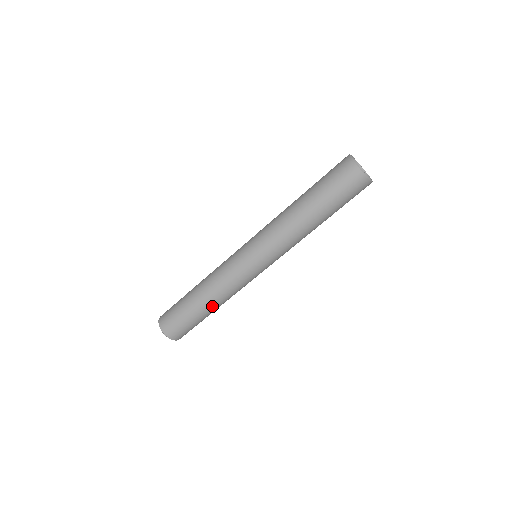
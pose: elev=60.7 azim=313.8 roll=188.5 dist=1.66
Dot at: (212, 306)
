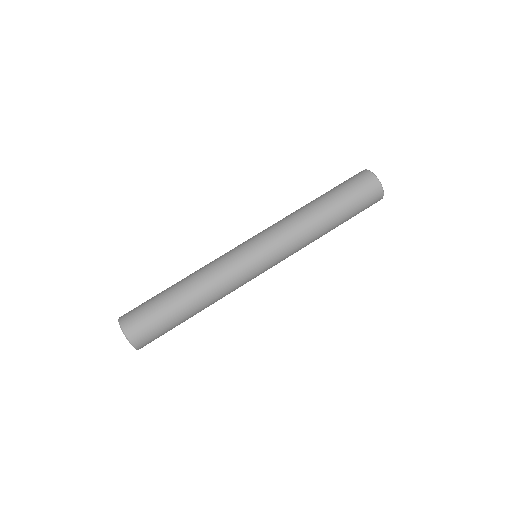
Dot at: (188, 290)
